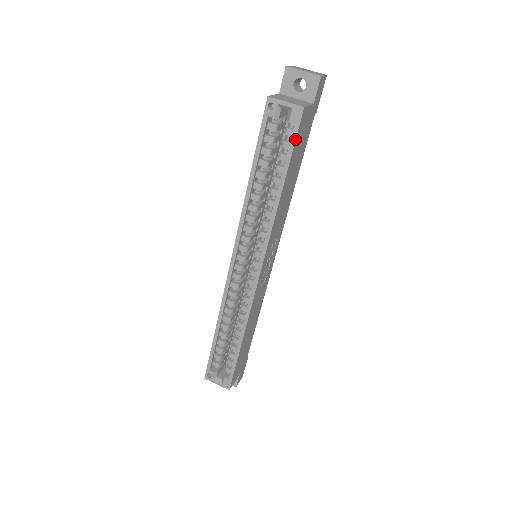
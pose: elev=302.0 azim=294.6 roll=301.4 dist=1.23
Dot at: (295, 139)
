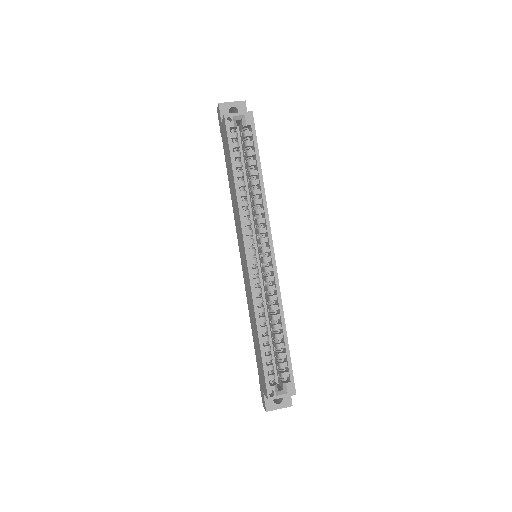
Dot at: occluded
